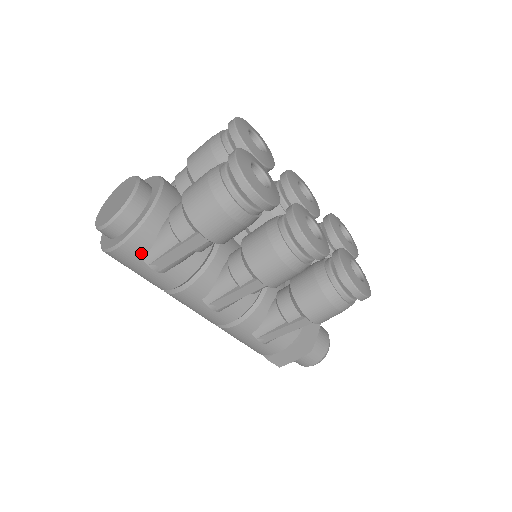
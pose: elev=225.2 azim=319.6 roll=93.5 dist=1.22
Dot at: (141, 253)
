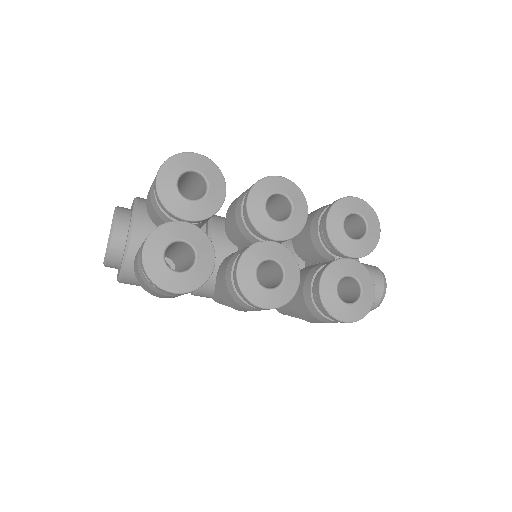
Dot at: (137, 285)
